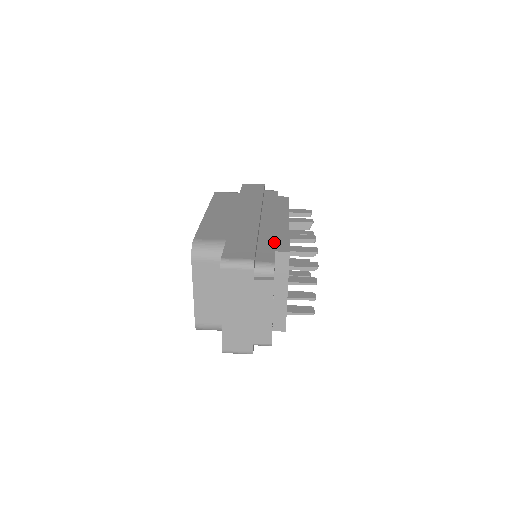
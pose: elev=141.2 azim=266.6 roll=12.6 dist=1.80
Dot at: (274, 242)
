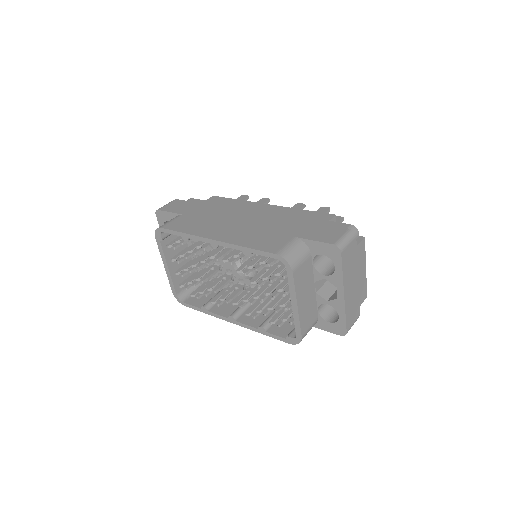
Dot at: (310, 218)
